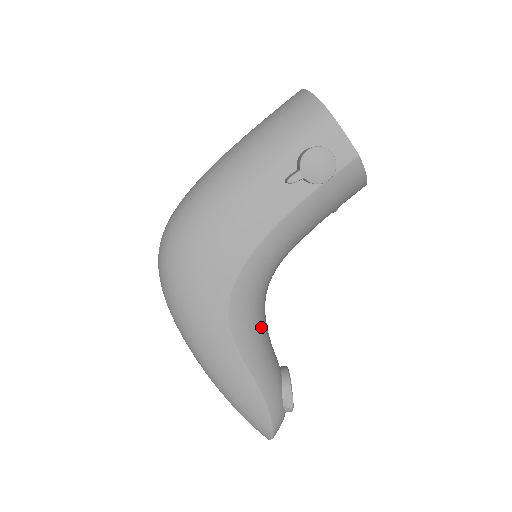
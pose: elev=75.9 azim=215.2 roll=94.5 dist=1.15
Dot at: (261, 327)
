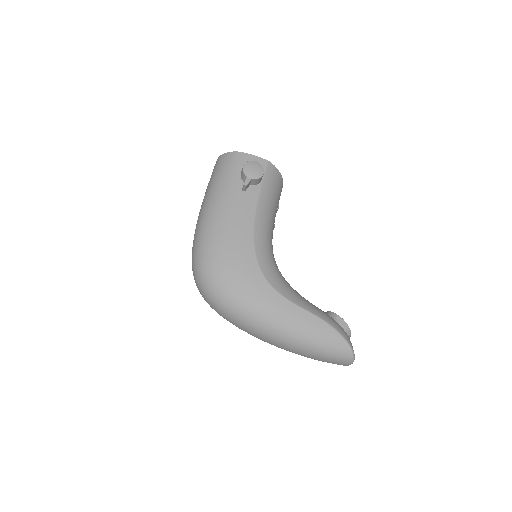
Dot at: (290, 286)
